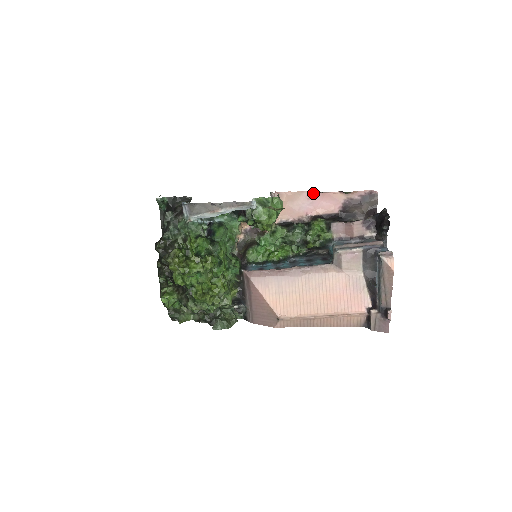
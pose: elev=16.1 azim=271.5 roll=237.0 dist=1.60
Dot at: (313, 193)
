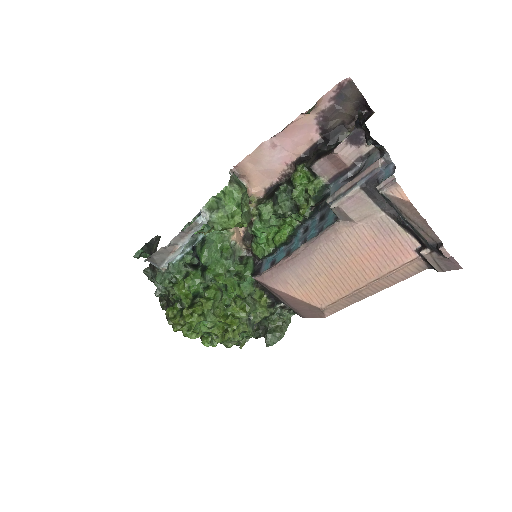
Dot at: (274, 138)
